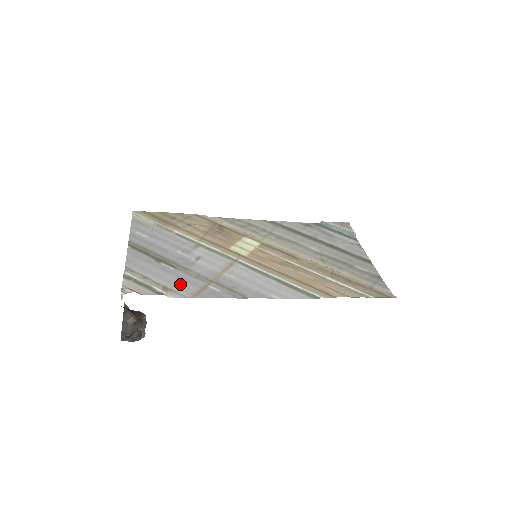
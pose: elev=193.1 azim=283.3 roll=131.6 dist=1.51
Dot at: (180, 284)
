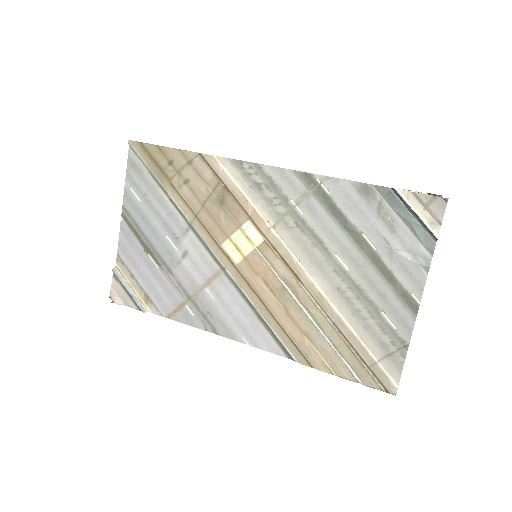
Dot at: (160, 295)
